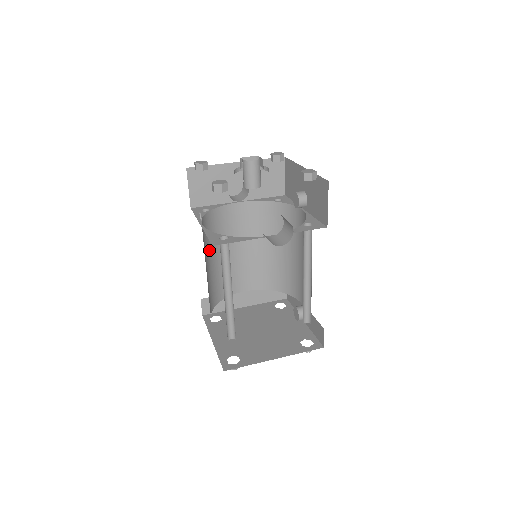
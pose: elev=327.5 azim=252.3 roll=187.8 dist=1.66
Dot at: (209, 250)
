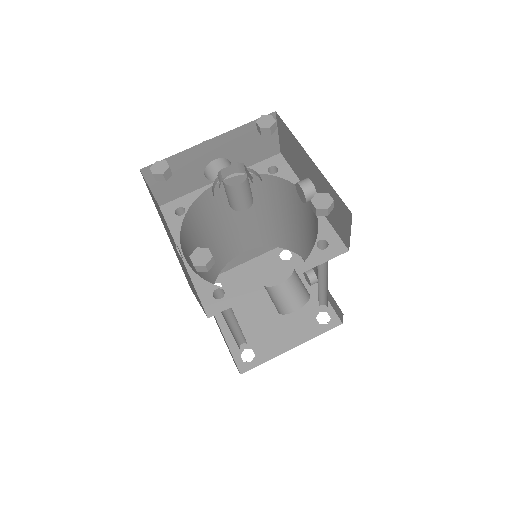
Dot at: occluded
